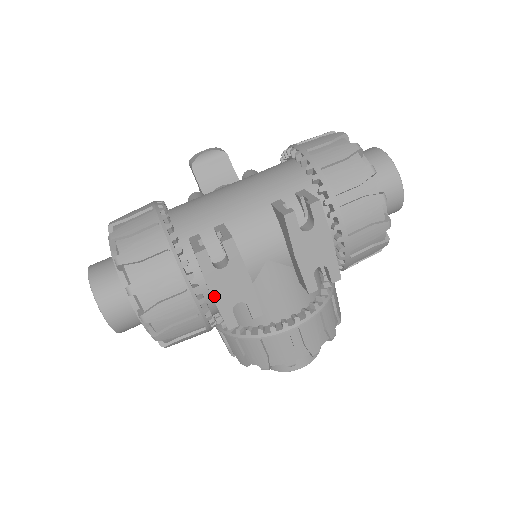
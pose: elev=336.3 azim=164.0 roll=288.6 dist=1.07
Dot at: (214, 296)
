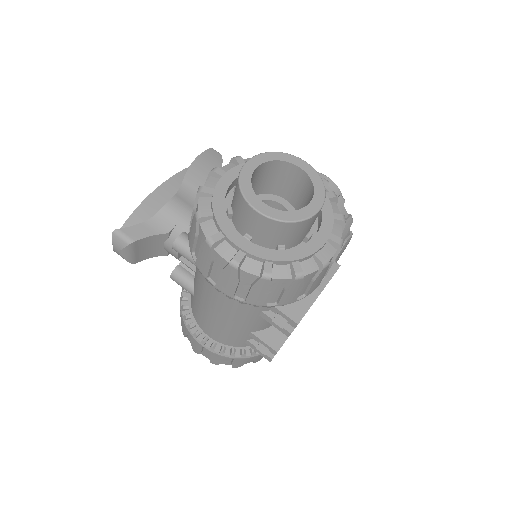
Dot at: occluded
